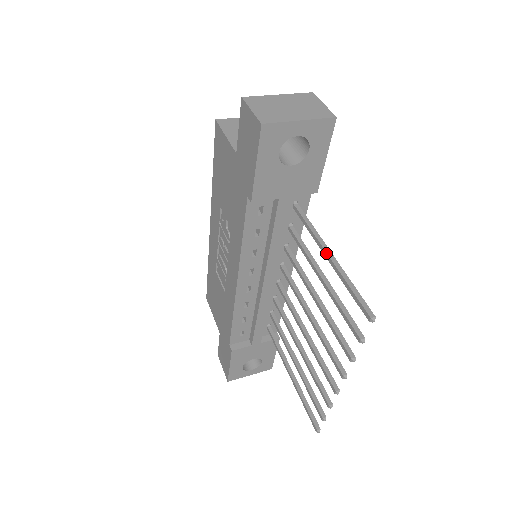
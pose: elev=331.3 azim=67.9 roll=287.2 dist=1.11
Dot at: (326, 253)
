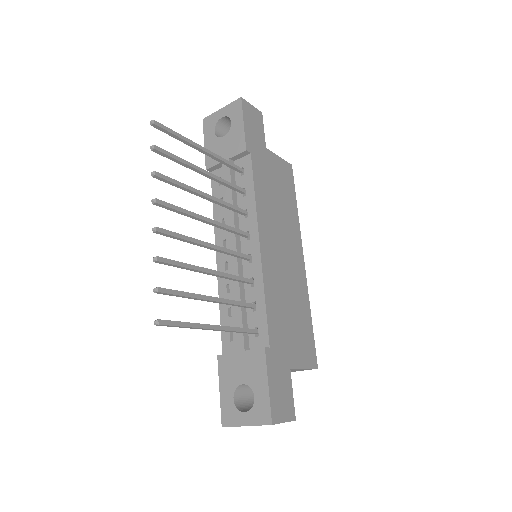
Dot at: (202, 150)
